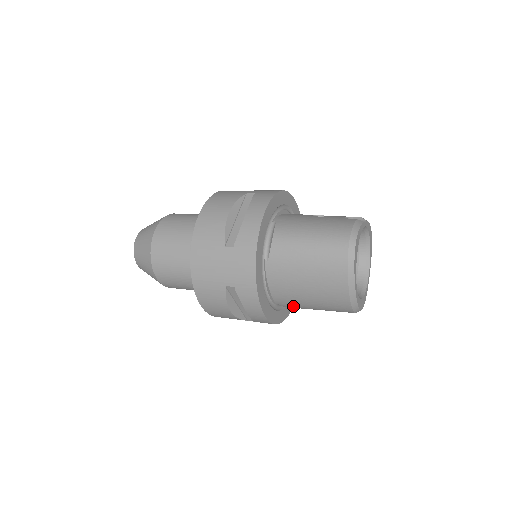
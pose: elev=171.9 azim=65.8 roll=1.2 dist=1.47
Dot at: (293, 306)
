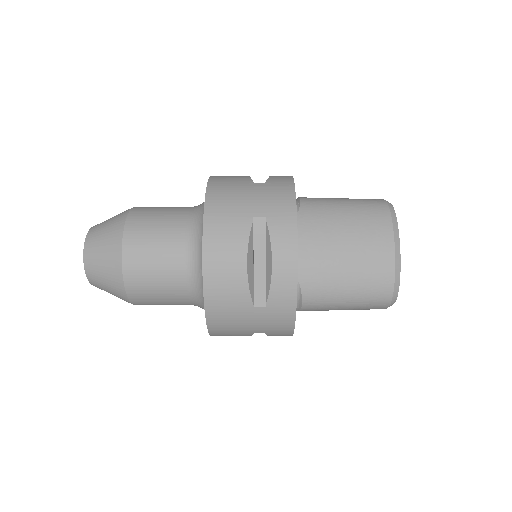
Dot at: (317, 286)
